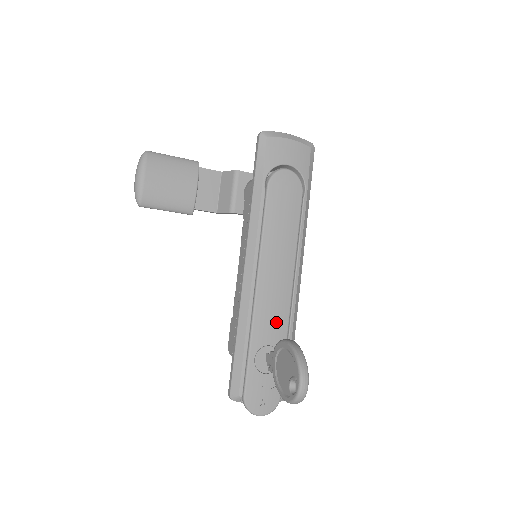
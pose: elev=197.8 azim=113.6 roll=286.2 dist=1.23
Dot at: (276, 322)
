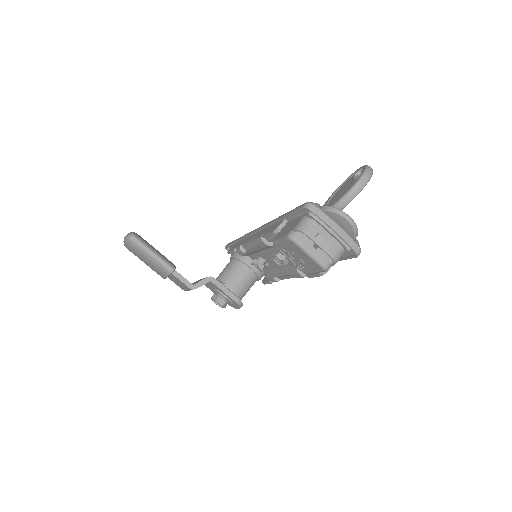
Dot at: occluded
